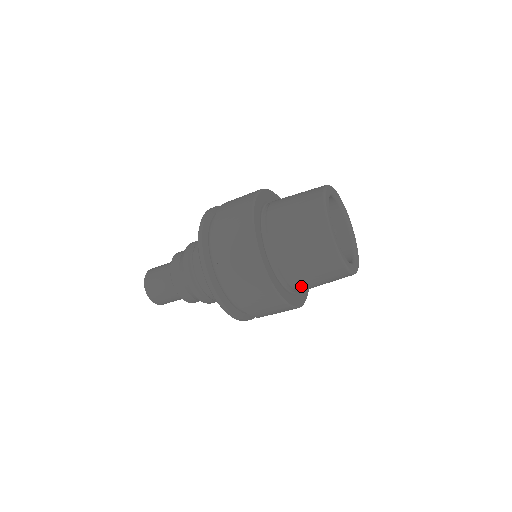
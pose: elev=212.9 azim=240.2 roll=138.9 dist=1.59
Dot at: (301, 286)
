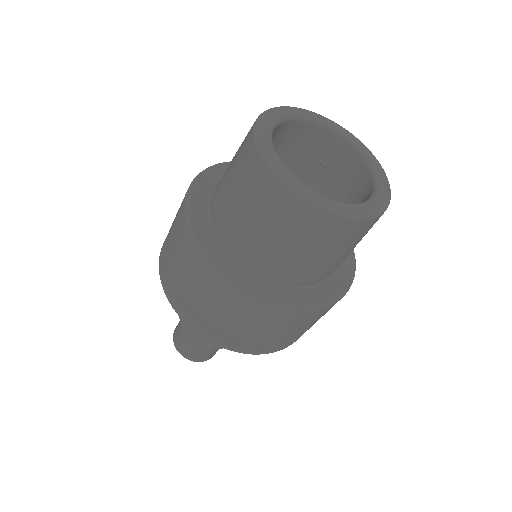
Dot at: (317, 274)
